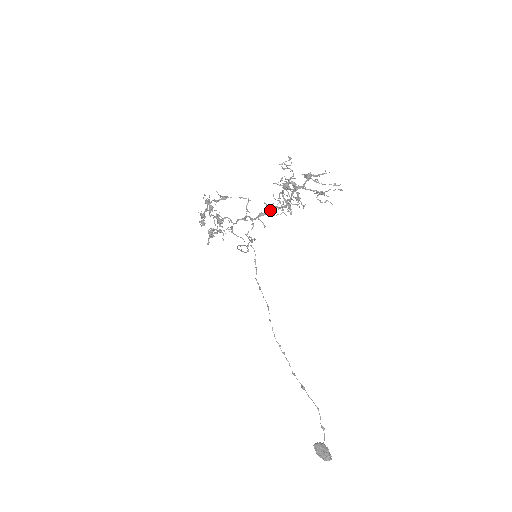
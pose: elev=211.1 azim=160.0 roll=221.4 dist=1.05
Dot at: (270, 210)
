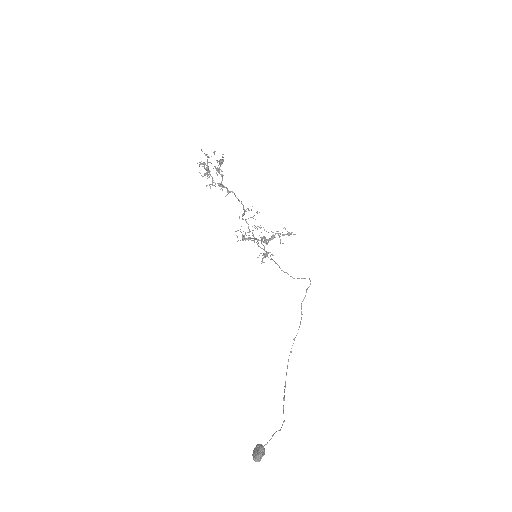
Dot at: (243, 207)
